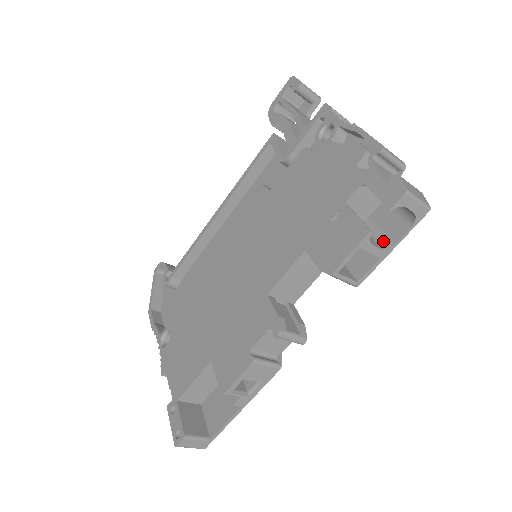
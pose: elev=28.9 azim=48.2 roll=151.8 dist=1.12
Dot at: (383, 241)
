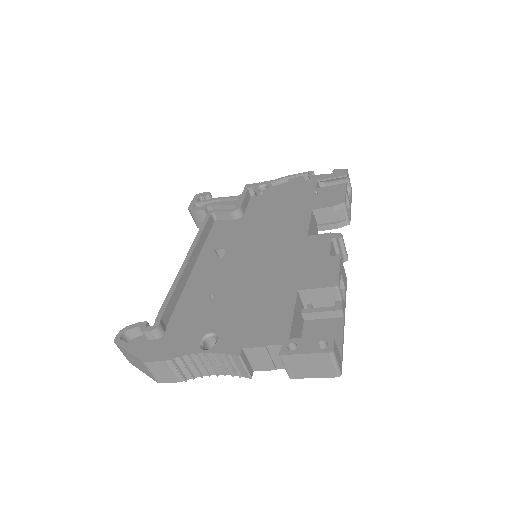
Dot at: occluded
